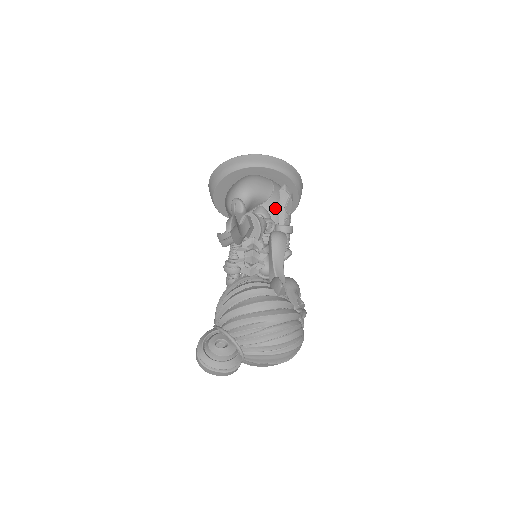
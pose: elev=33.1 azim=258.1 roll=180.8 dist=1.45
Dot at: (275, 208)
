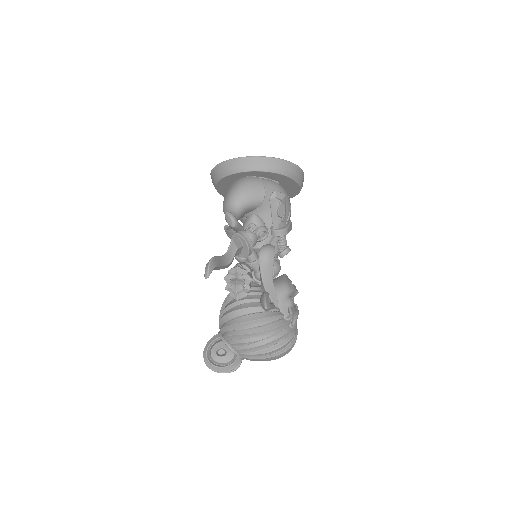
Dot at: (269, 211)
